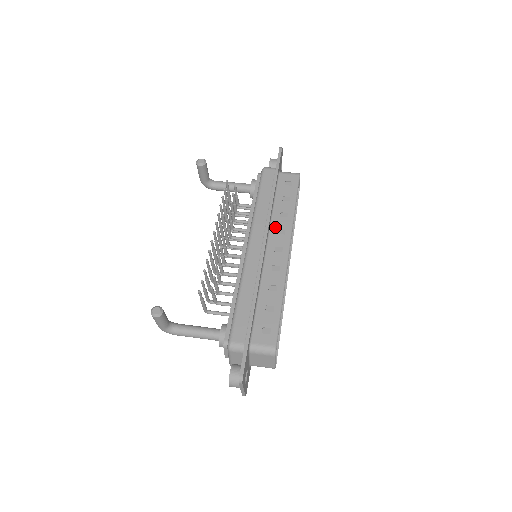
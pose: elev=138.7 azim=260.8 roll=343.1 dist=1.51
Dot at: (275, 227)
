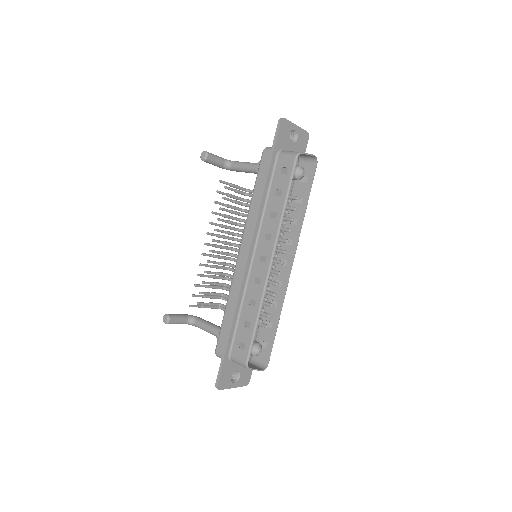
Dot at: (264, 231)
